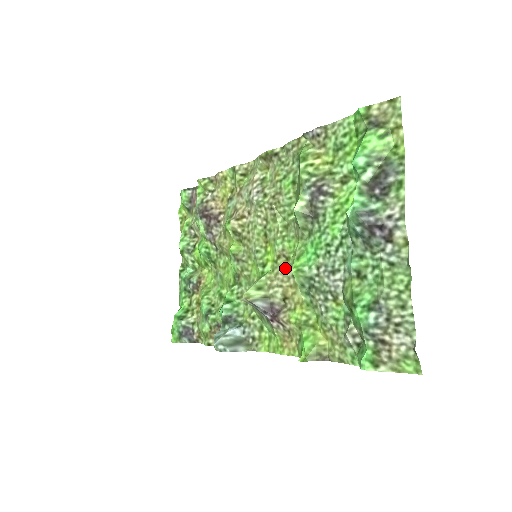
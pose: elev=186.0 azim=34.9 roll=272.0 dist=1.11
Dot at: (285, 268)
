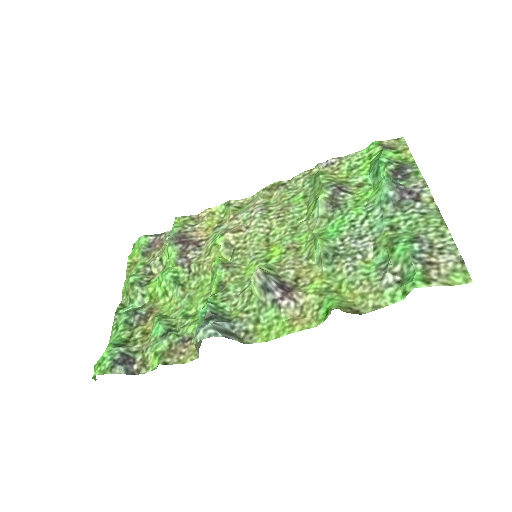
Dot at: (296, 256)
